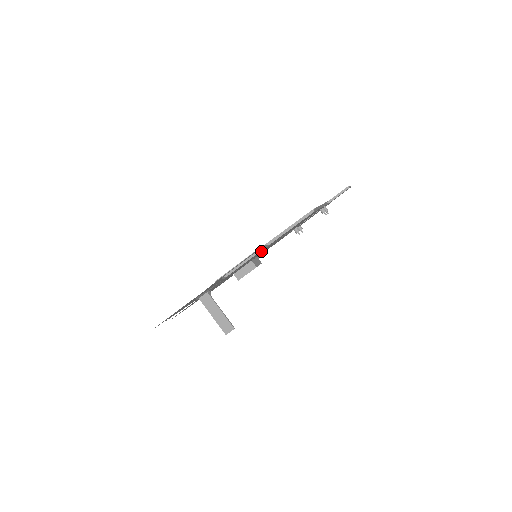
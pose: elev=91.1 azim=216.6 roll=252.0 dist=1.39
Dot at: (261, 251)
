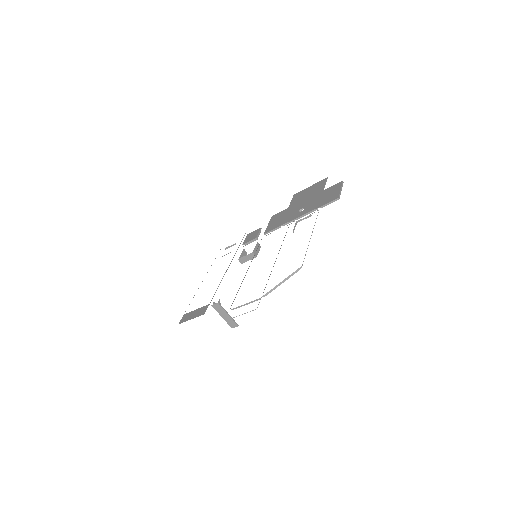
Dot at: occluded
